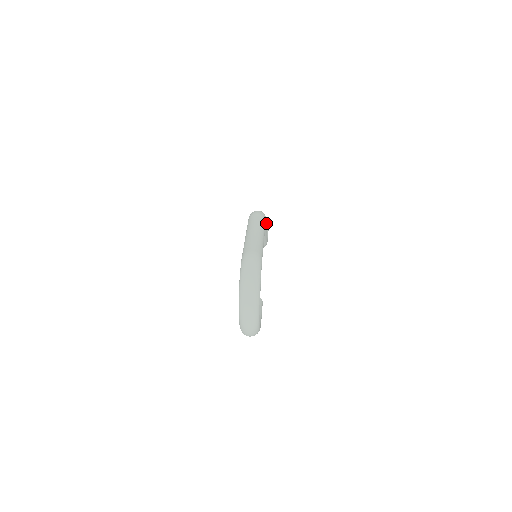
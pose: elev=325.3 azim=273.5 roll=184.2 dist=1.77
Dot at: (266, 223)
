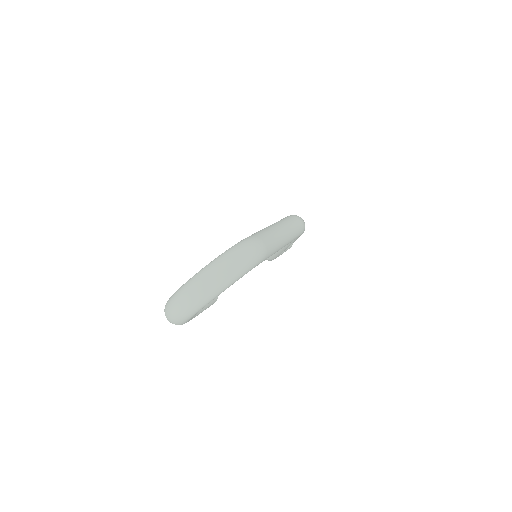
Dot at: (296, 239)
